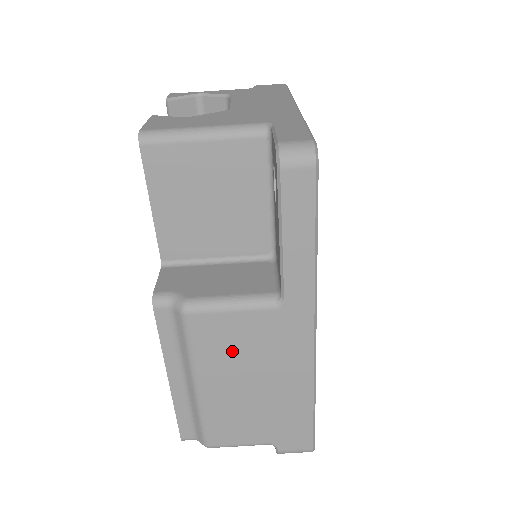
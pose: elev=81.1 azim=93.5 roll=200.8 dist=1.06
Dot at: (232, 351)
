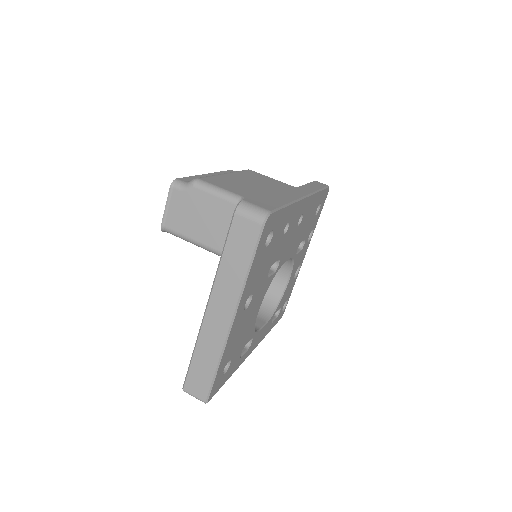
Dot at: (259, 179)
